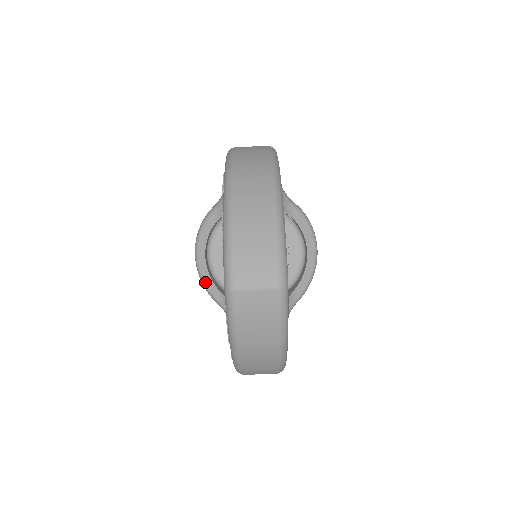
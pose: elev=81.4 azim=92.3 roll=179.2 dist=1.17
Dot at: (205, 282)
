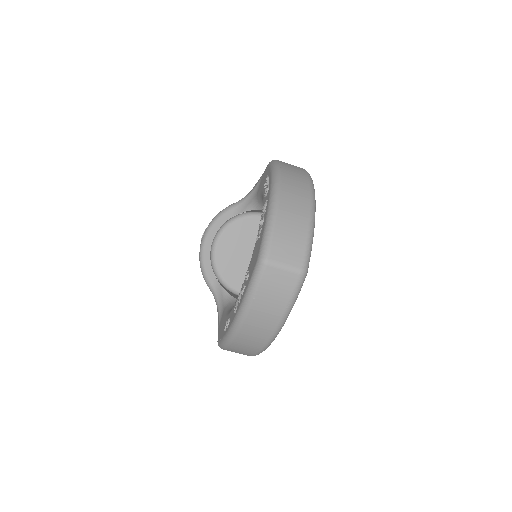
Dot at: (204, 265)
